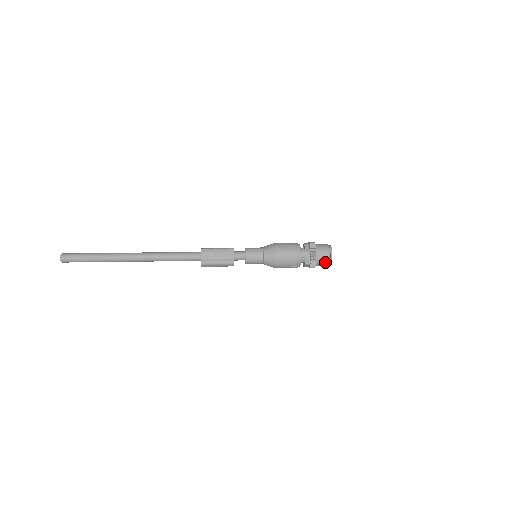
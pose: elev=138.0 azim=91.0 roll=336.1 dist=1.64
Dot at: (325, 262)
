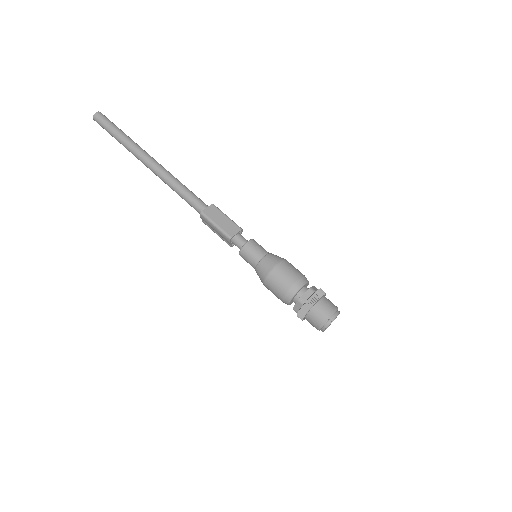
Dot at: occluded
